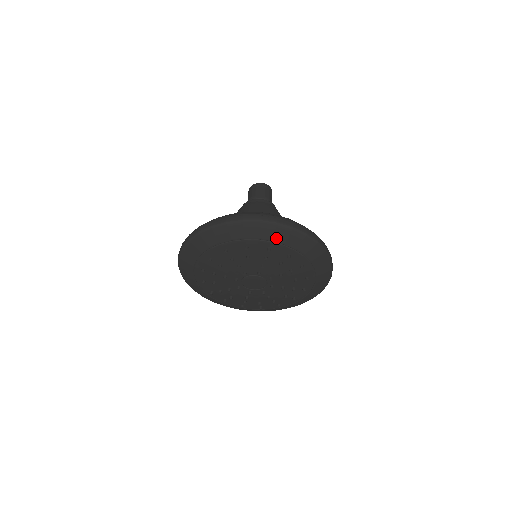
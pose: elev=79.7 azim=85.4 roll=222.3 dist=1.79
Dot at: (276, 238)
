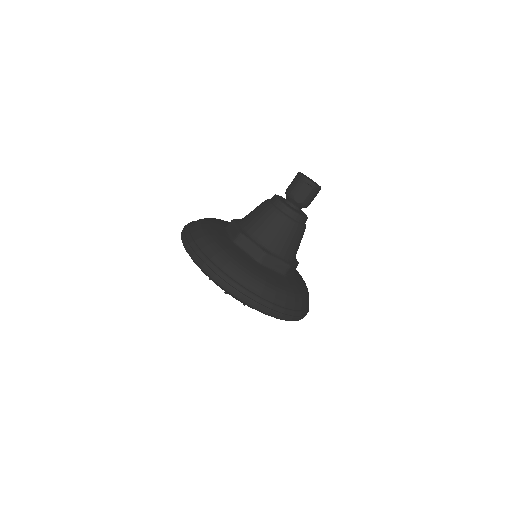
Dot at: occluded
